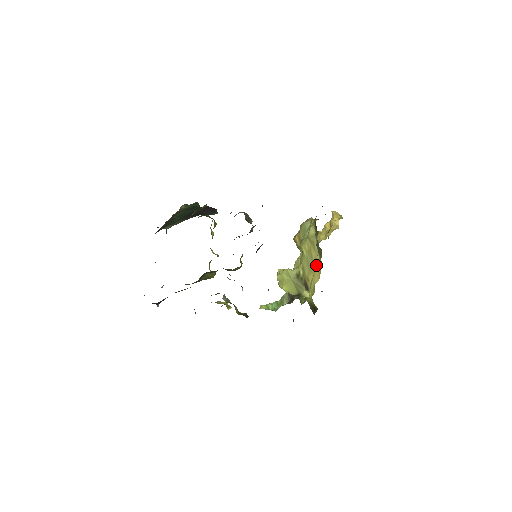
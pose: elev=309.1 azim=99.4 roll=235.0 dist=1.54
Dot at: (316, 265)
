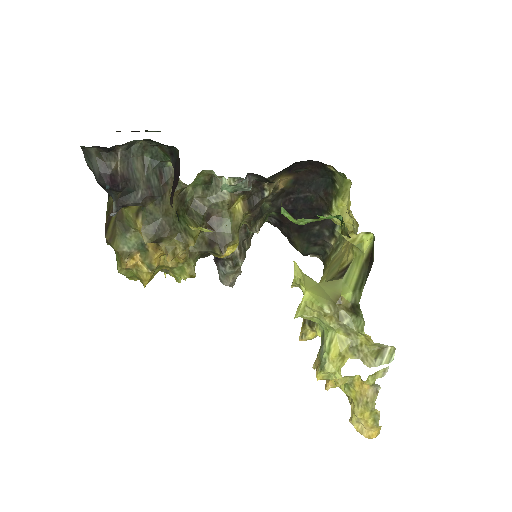
Dot at: (346, 246)
